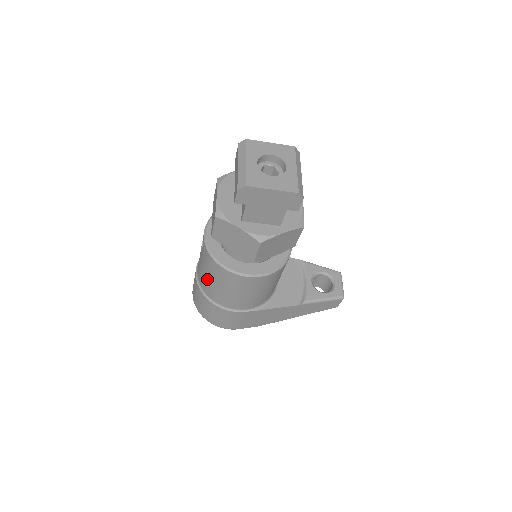
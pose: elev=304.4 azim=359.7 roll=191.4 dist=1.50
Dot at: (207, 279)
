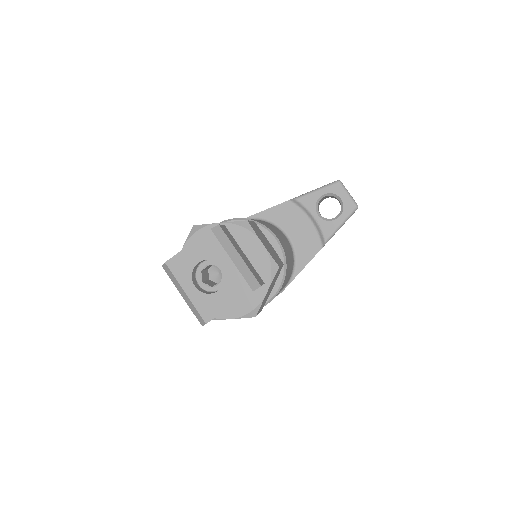
Dot at: occluded
